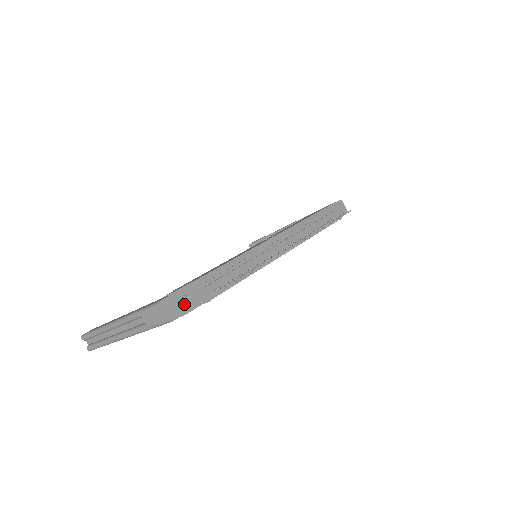
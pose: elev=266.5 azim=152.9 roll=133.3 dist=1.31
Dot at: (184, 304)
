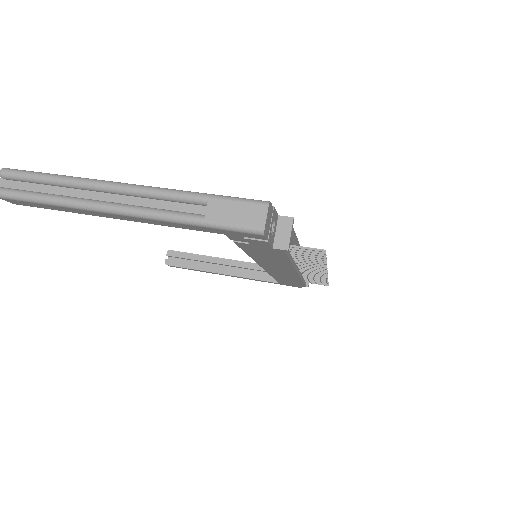
Dot at: (271, 230)
